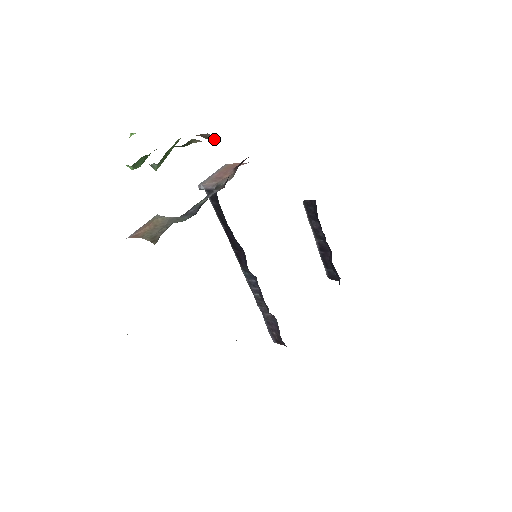
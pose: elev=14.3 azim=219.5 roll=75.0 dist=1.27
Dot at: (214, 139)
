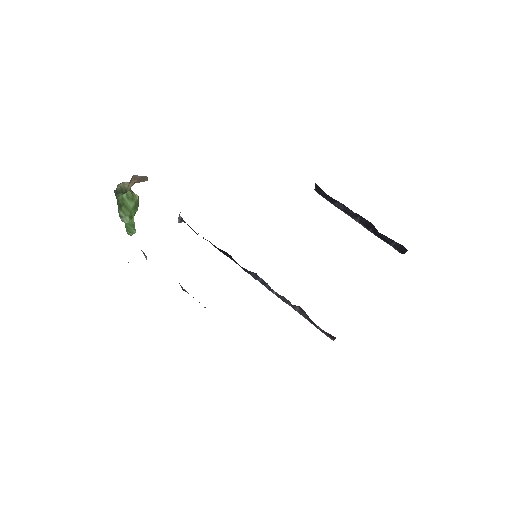
Dot at: (146, 177)
